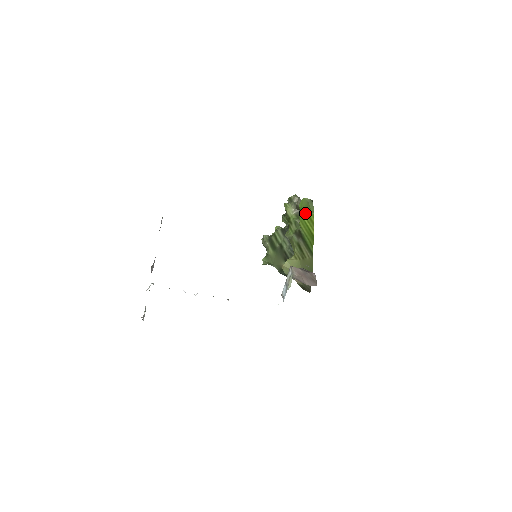
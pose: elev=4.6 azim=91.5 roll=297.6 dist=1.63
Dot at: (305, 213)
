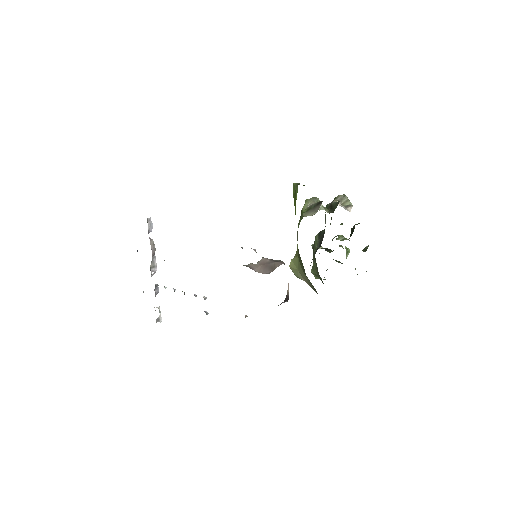
Dot at: (294, 200)
